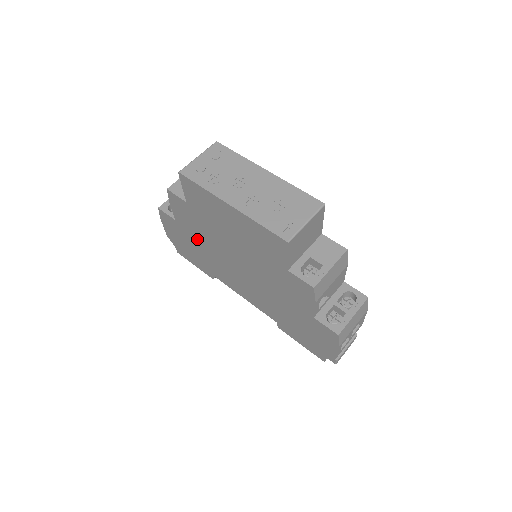
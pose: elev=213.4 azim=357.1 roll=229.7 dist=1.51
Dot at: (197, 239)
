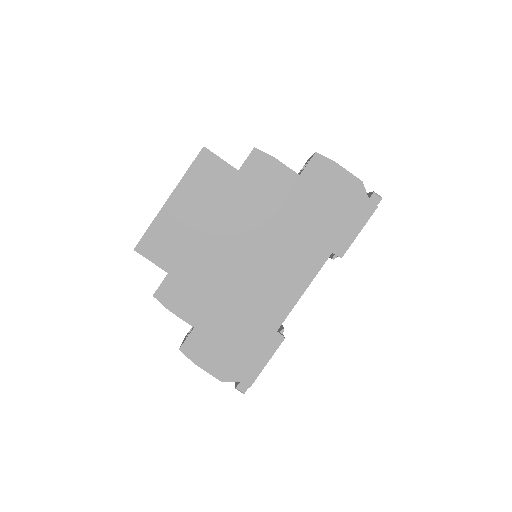
Dot at: (218, 306)
